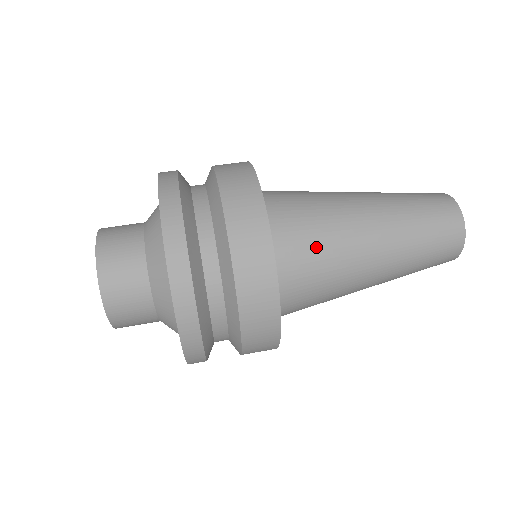
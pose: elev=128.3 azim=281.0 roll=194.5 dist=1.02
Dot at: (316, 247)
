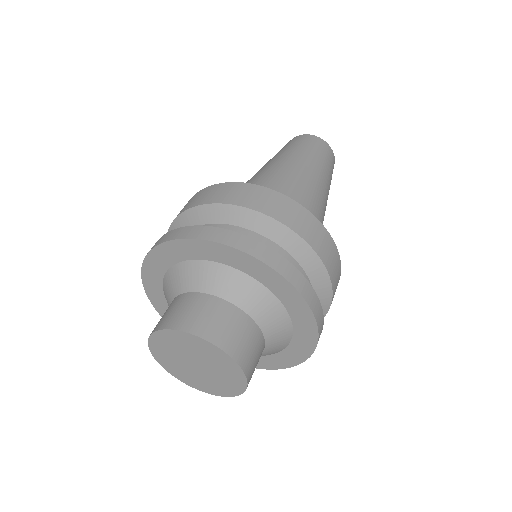
Dot at: occluded
